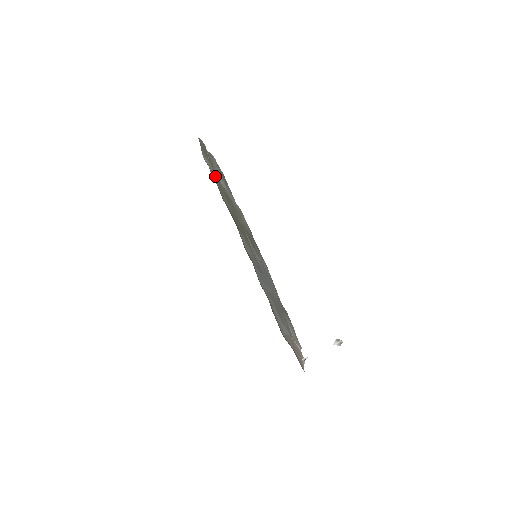
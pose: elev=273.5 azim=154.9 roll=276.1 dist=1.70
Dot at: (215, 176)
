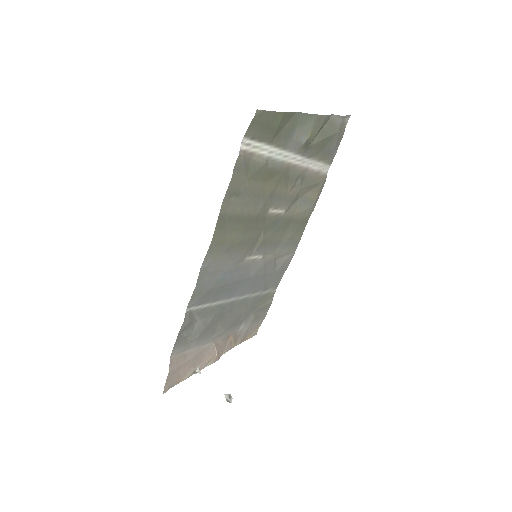
Dot at: (254, 163)
